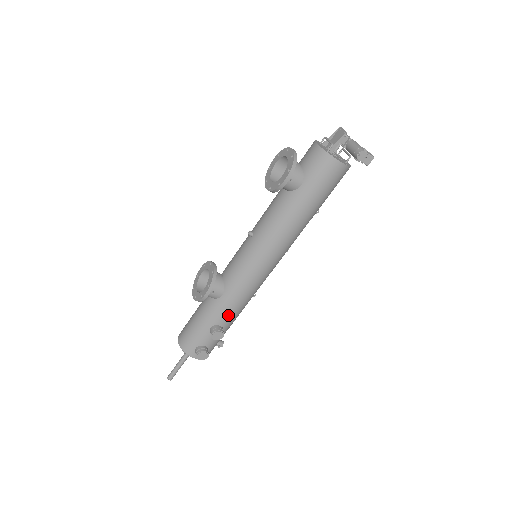
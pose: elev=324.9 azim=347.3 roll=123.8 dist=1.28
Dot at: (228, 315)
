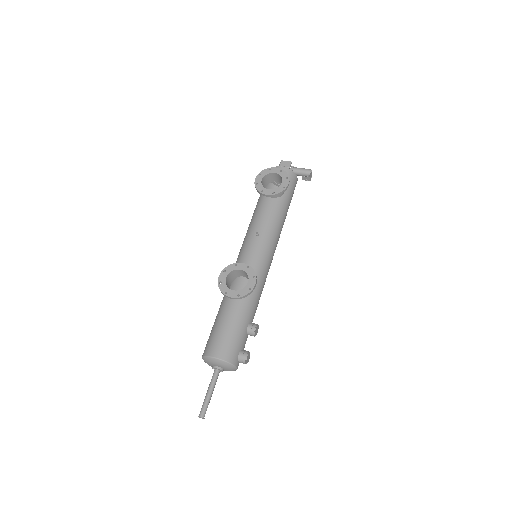
Dot at: (255, 310)
